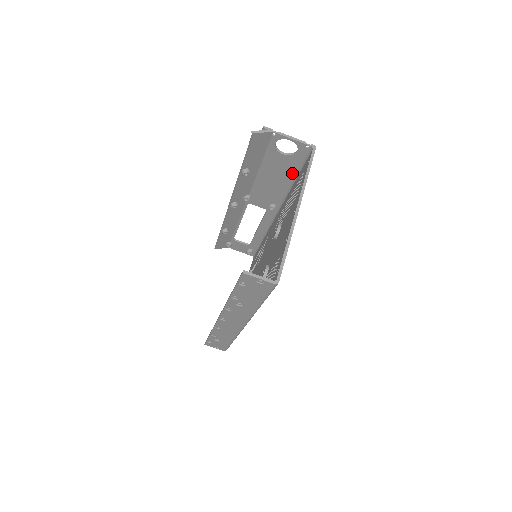
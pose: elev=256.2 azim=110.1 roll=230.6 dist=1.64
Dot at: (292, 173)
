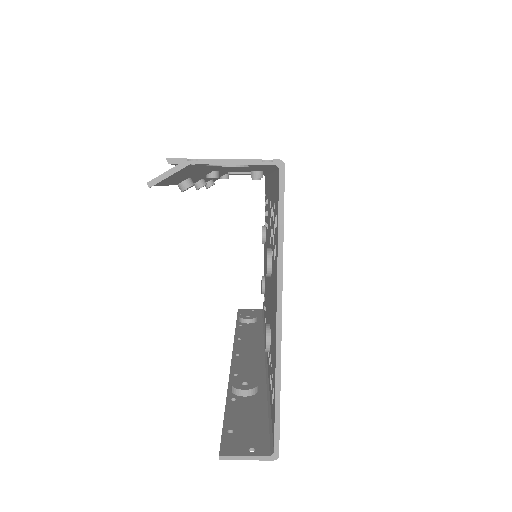
Dot at: (262, 168)
